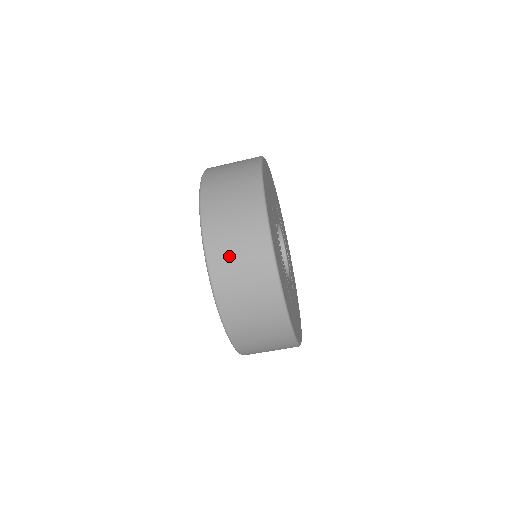
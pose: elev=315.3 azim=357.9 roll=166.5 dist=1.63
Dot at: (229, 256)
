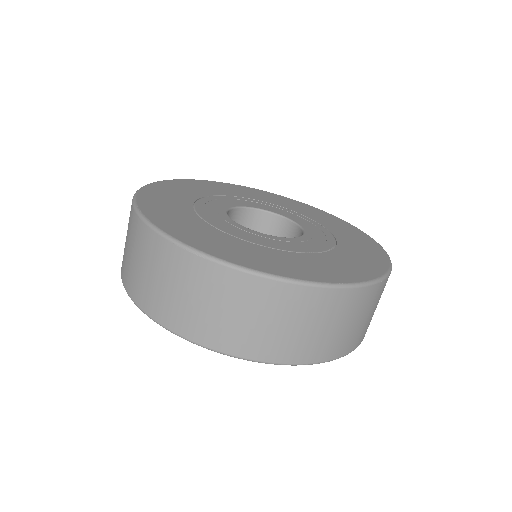
Dot at: (251, 332)
